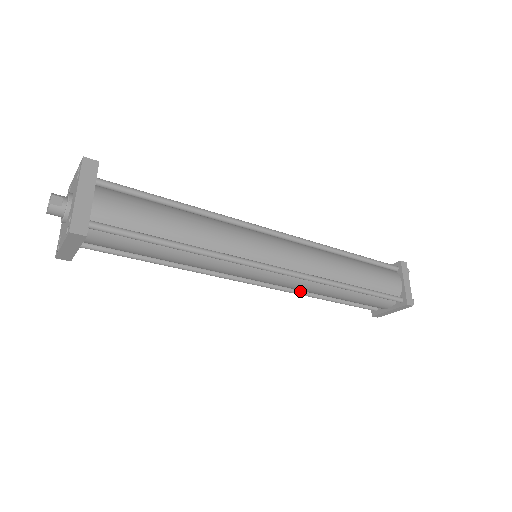
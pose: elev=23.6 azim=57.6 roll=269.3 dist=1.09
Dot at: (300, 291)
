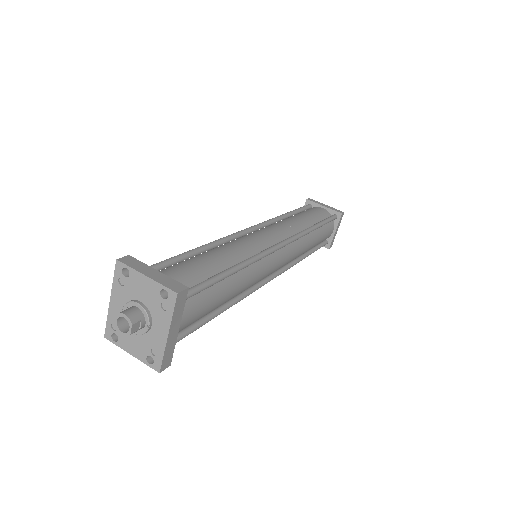
Dot at: occluded
